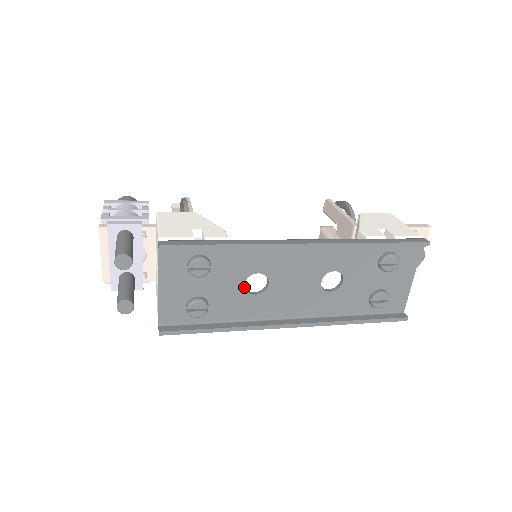
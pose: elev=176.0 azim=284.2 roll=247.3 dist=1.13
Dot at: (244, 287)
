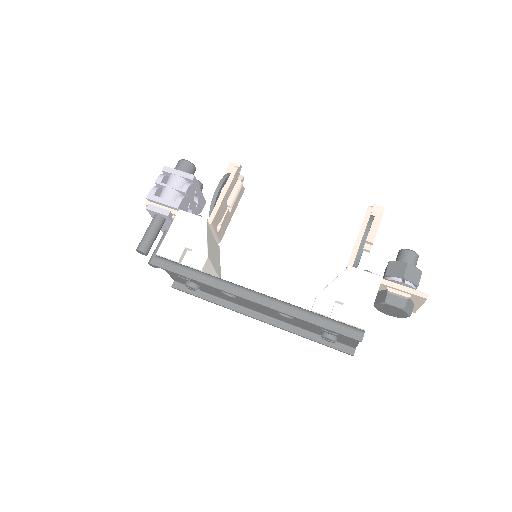
Dot at: (220, 291)
